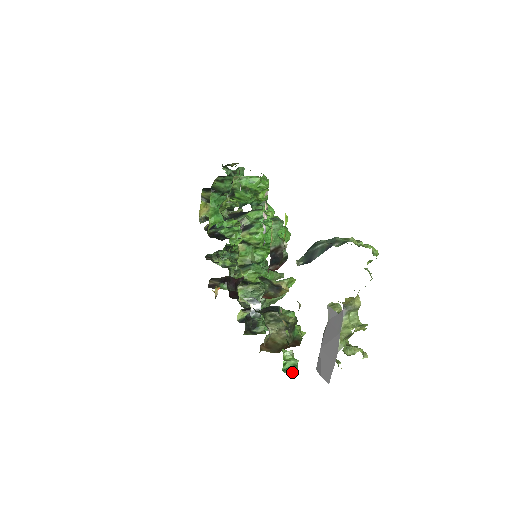
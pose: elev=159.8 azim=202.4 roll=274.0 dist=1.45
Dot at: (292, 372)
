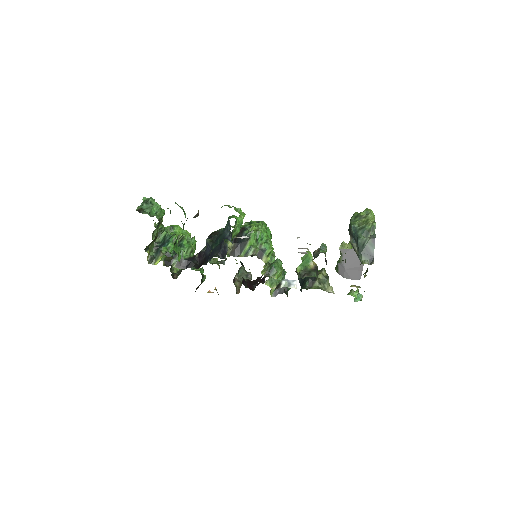
Dot at: occluded
